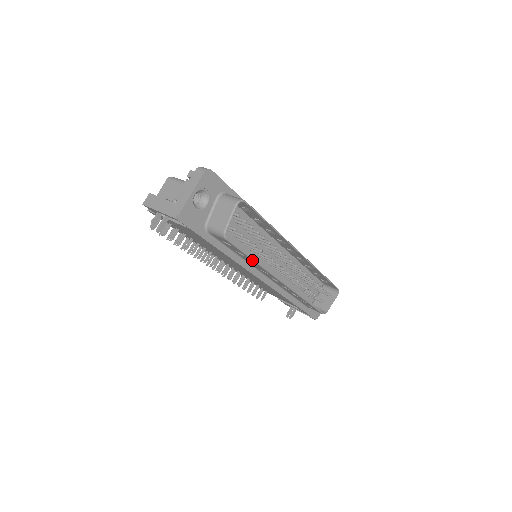
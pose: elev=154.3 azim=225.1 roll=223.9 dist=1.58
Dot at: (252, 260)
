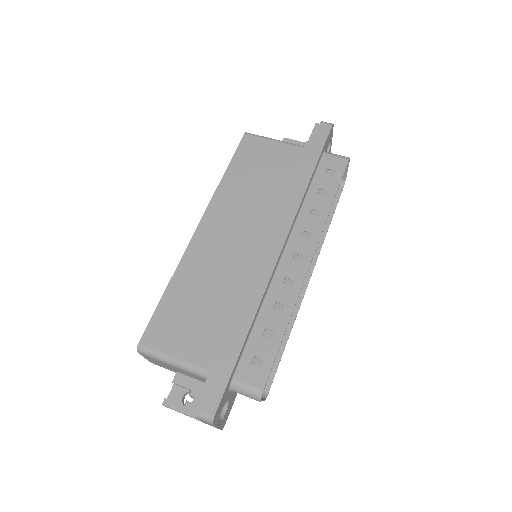
Dot at: (285, 342)
